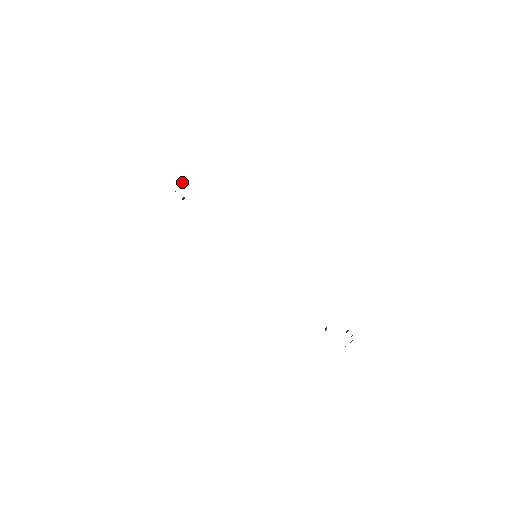
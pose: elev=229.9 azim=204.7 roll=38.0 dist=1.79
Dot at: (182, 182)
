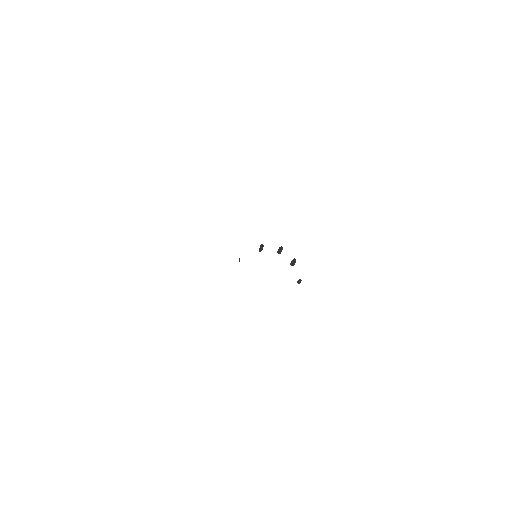
Dot at: occluded
